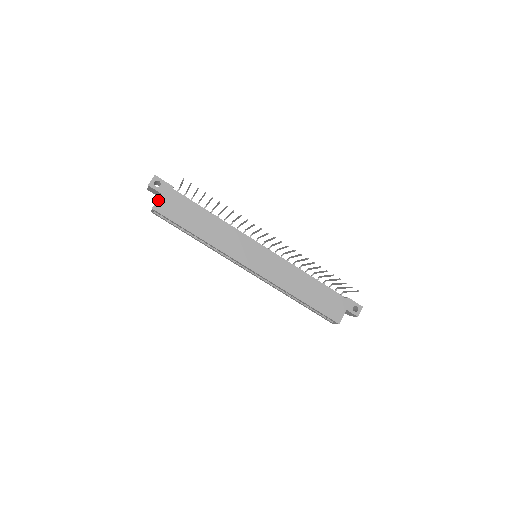
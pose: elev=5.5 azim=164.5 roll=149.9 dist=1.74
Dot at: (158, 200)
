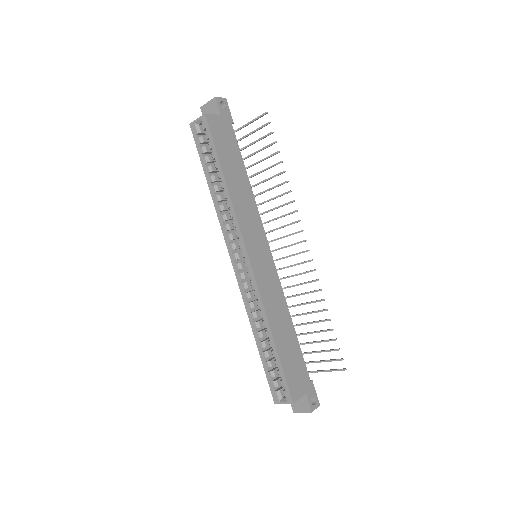
Dot at: (215, 115)
